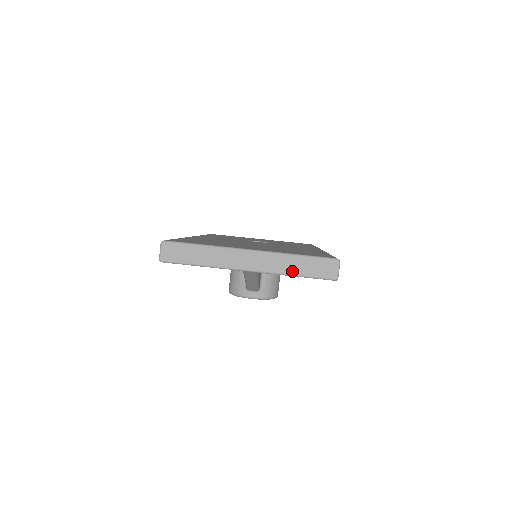
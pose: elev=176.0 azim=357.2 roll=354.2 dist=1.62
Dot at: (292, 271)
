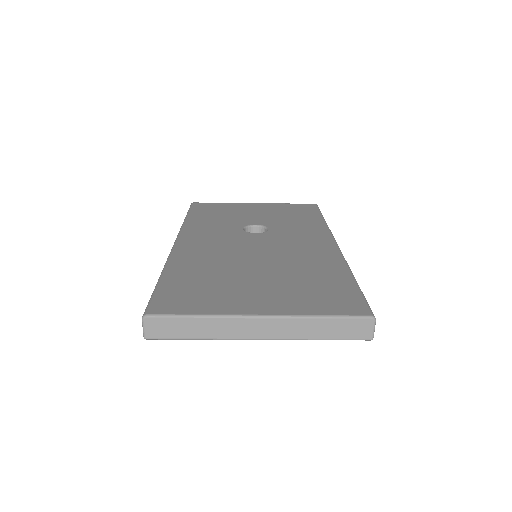
Dot at: (315, 335)
